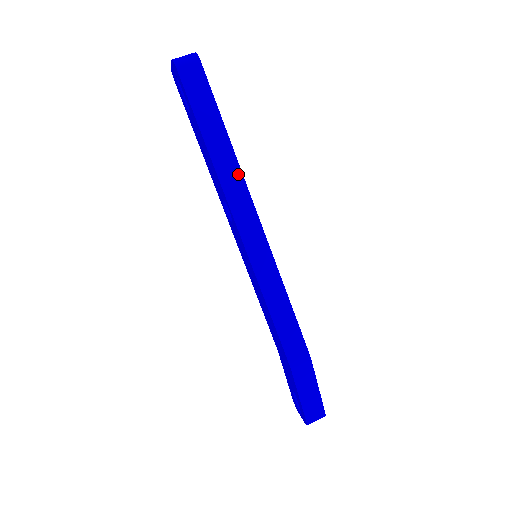
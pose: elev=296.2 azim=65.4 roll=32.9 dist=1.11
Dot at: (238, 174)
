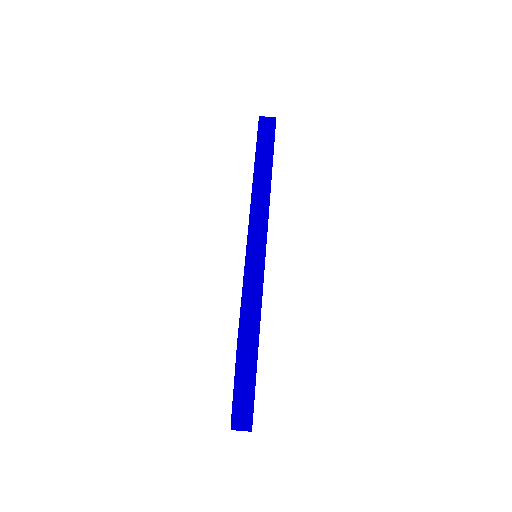
Dot at: (267, 189)
